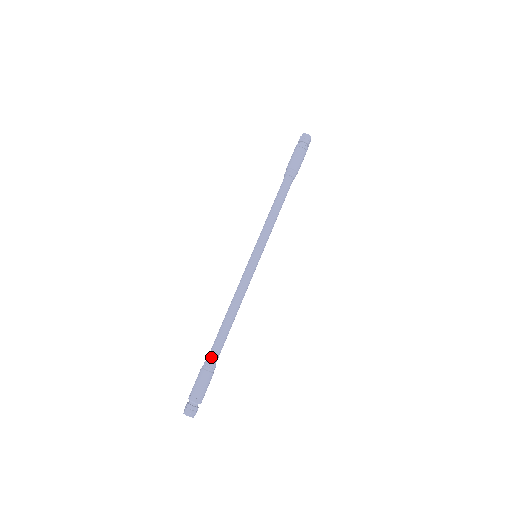
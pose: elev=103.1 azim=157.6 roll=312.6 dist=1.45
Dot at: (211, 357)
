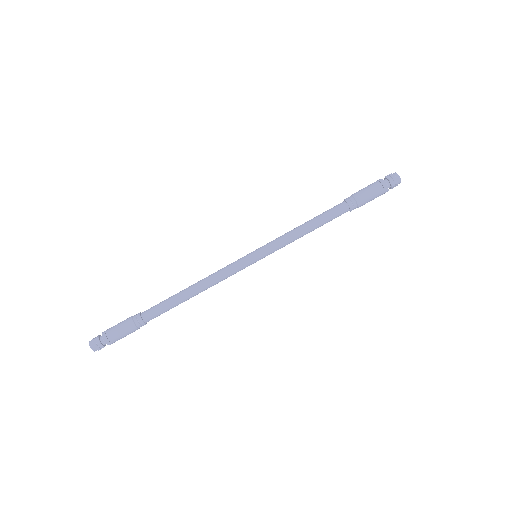
Dot at: (146, 314)
